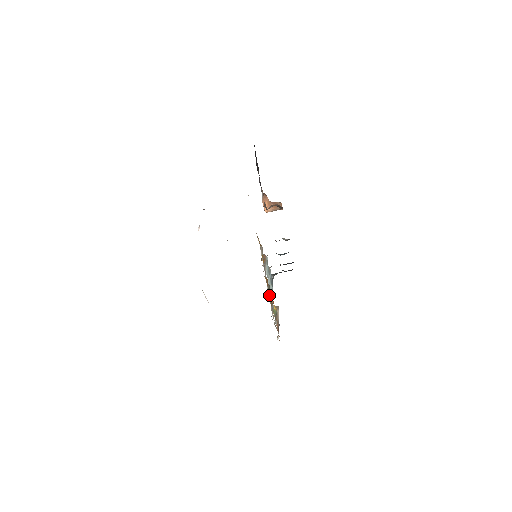
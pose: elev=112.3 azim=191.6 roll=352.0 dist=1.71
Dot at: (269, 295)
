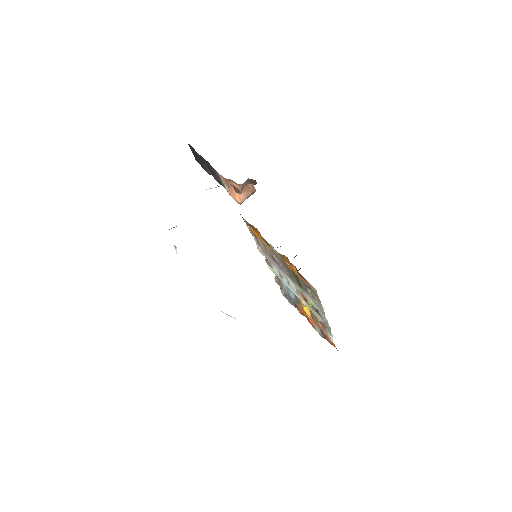
Dot at: (296, 283)
